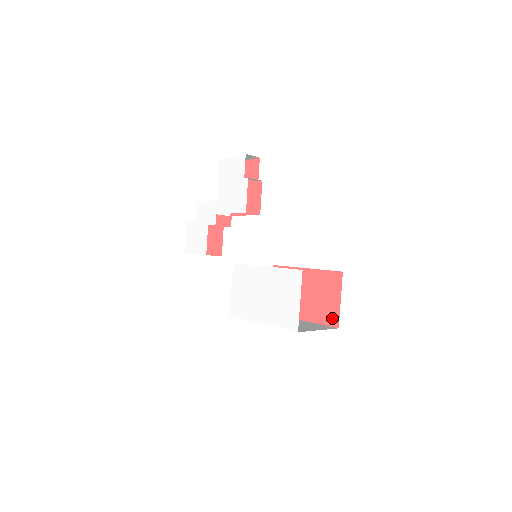
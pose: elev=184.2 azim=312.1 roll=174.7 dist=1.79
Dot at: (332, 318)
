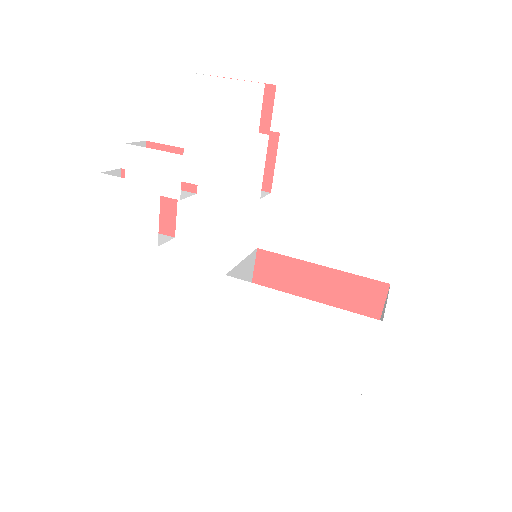
Dot at: occluded
